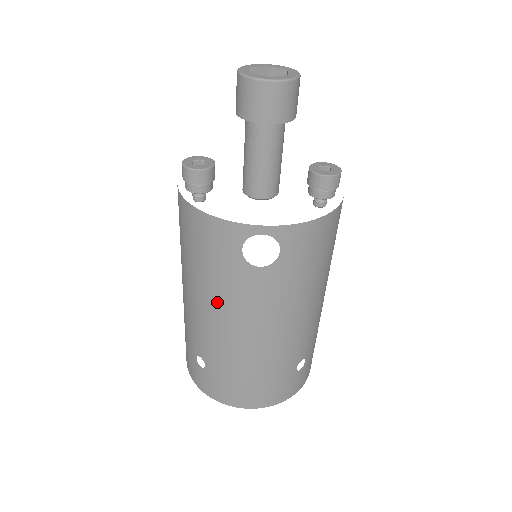
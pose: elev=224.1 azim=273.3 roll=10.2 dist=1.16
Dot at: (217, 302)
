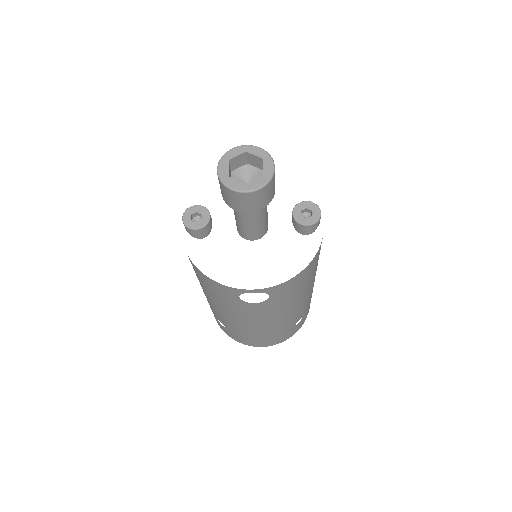
Dot at: (227, 310)
